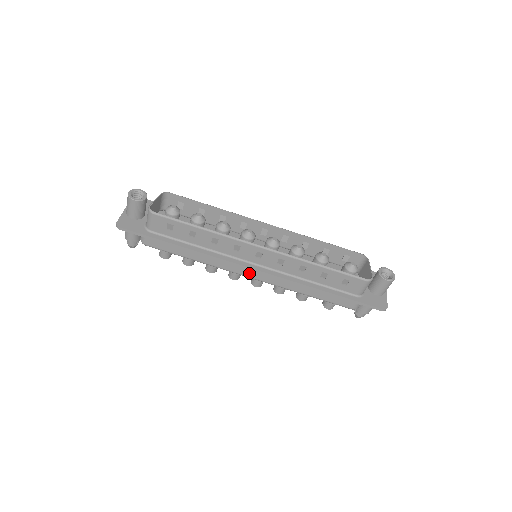
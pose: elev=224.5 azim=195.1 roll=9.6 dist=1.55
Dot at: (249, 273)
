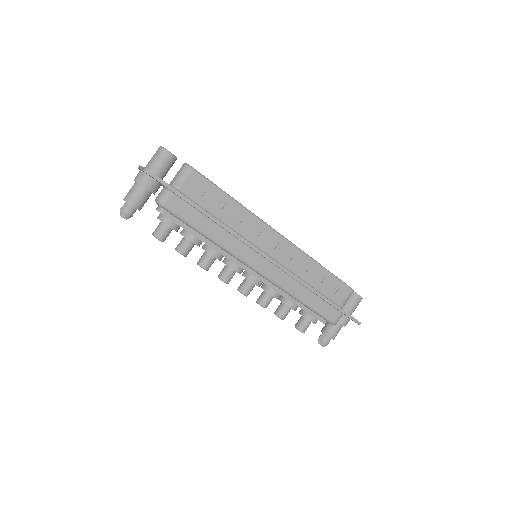
Dot at: (259, 264)
